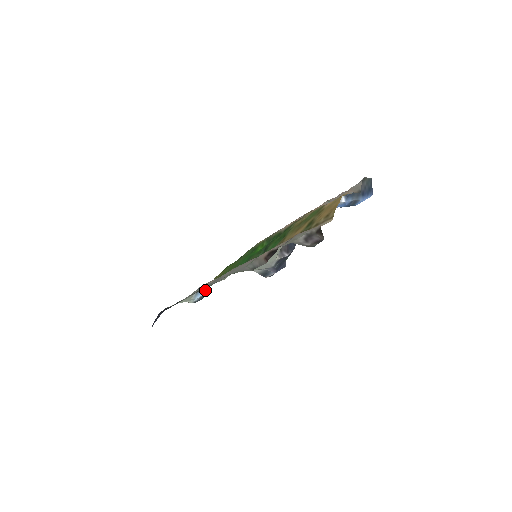
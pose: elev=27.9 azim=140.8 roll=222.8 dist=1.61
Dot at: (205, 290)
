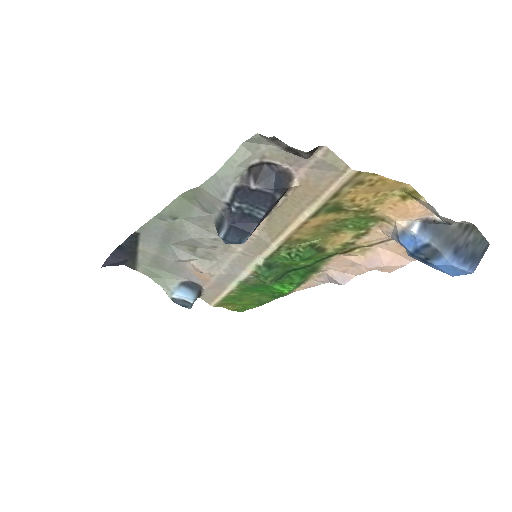
Dot at: (192, 293)
